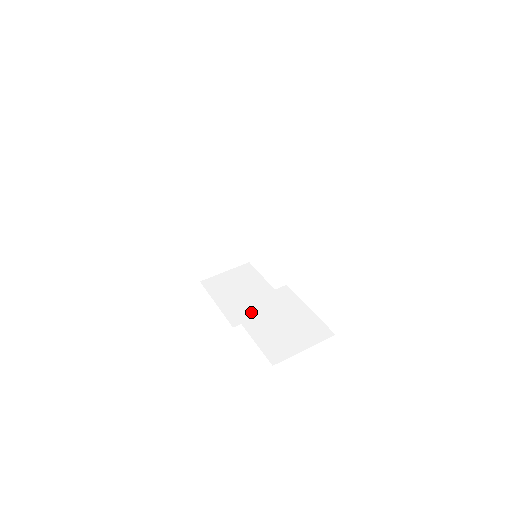
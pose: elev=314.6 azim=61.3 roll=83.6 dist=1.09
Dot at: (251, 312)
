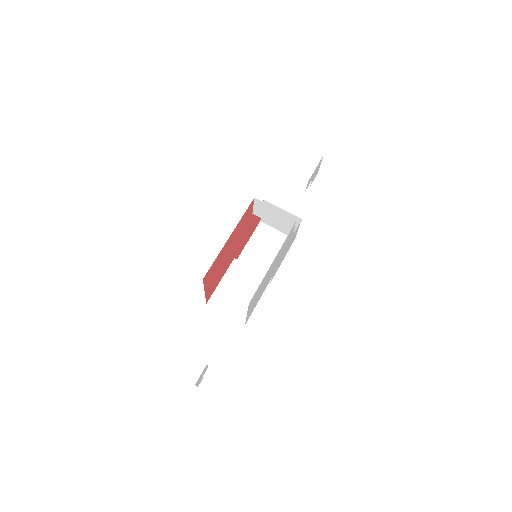
Dot at: (238, 271)
